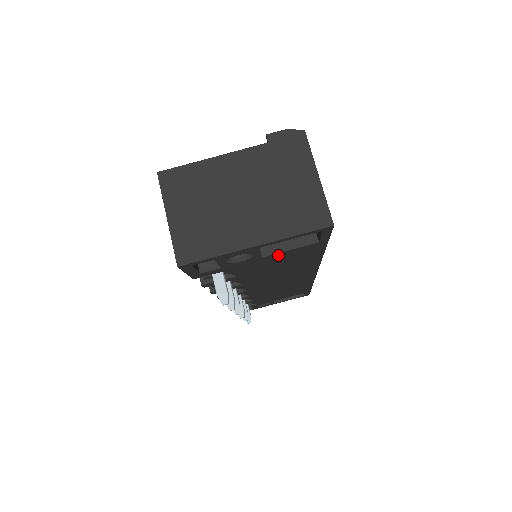
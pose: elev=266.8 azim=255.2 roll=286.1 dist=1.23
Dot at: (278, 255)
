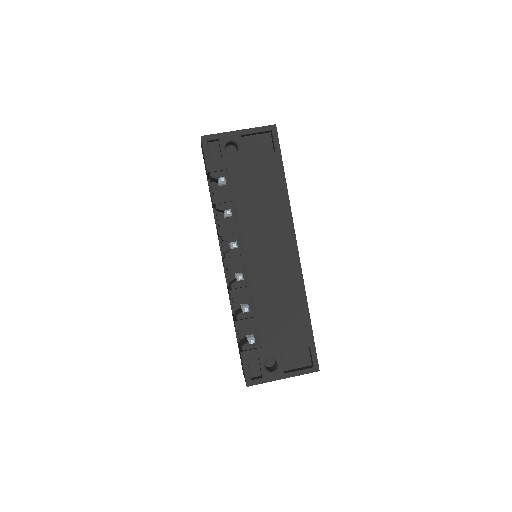
Dot at: (254, 161)
